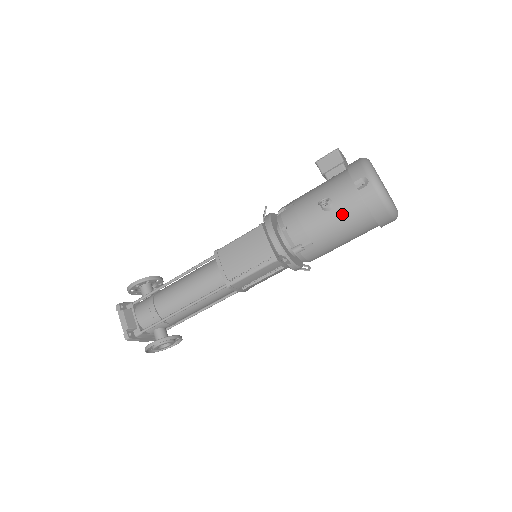
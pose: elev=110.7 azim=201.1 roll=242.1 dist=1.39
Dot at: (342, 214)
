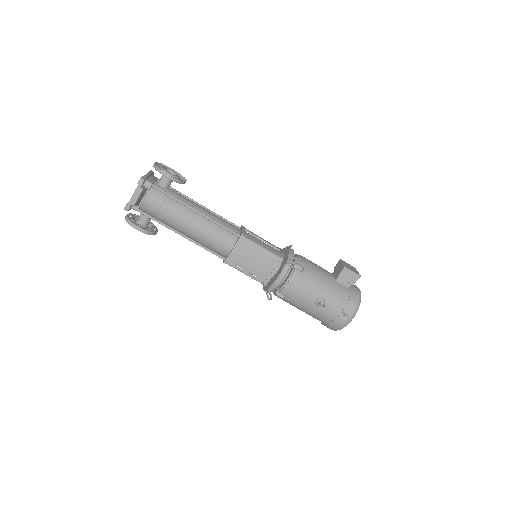
Dot at: (319, 313)
